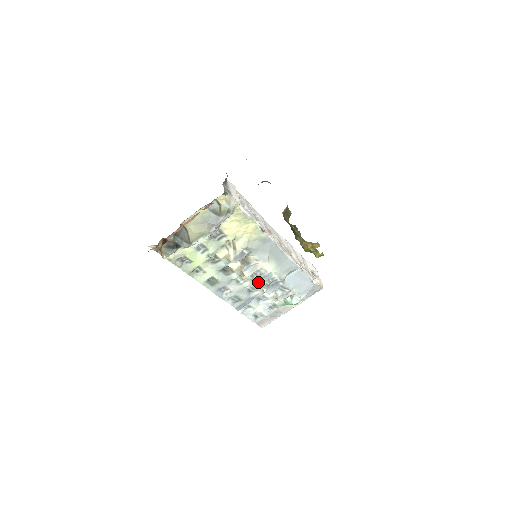
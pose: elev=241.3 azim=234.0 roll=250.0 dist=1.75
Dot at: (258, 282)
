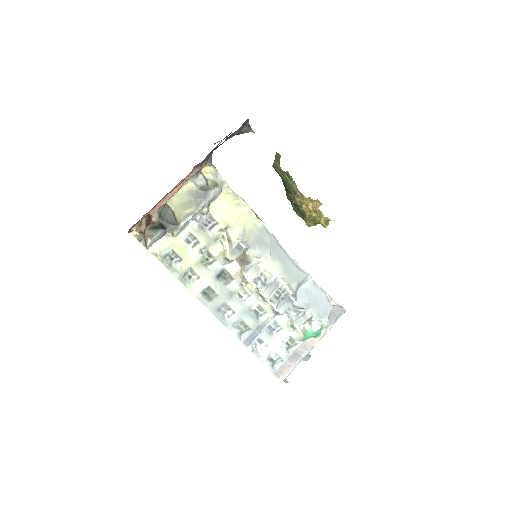
Dot at: (264, 293)
